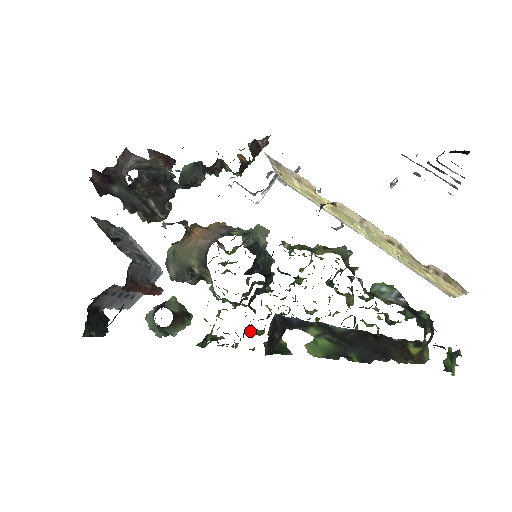
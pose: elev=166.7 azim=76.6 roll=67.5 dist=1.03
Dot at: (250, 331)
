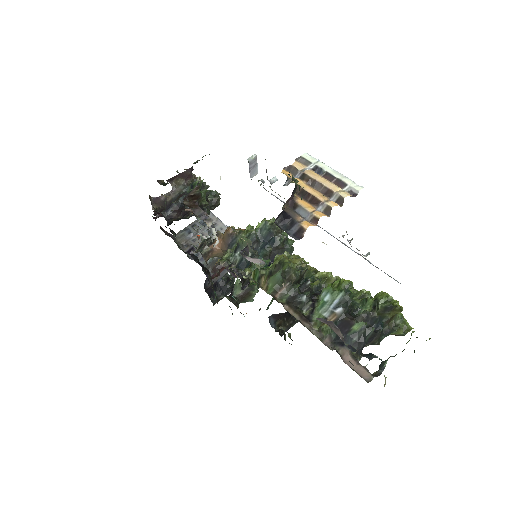
Dot at: occluded
